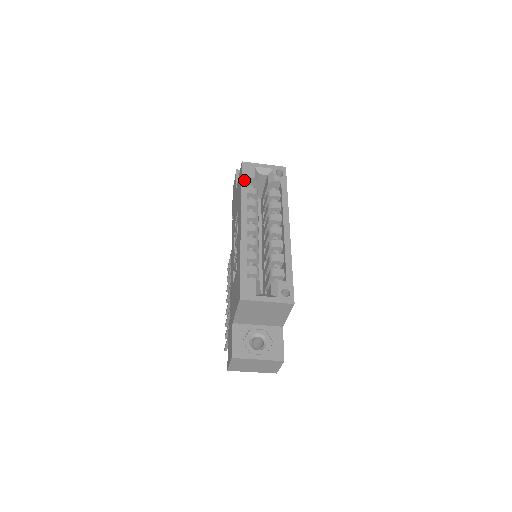
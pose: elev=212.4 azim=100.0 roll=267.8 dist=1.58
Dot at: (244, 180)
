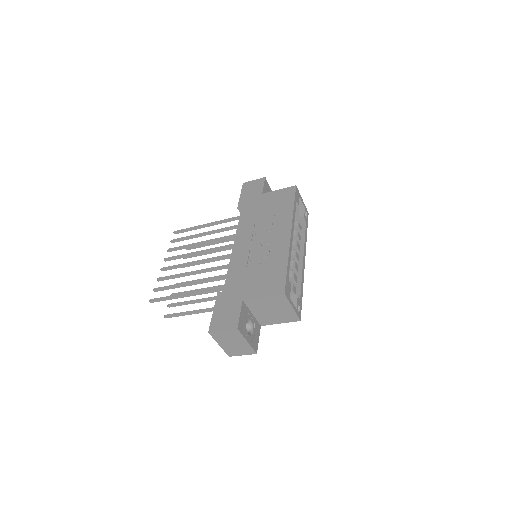
Dot at: (296, 201)
